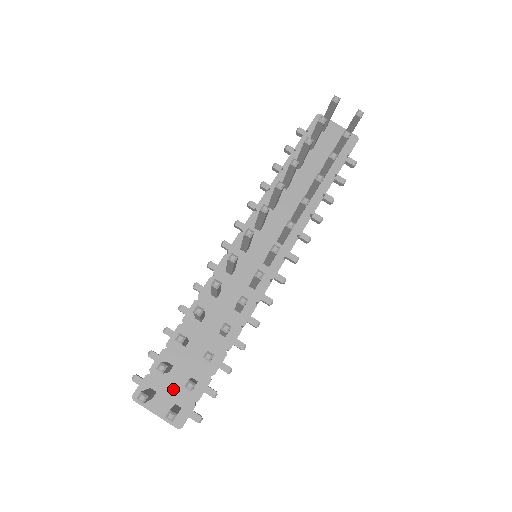
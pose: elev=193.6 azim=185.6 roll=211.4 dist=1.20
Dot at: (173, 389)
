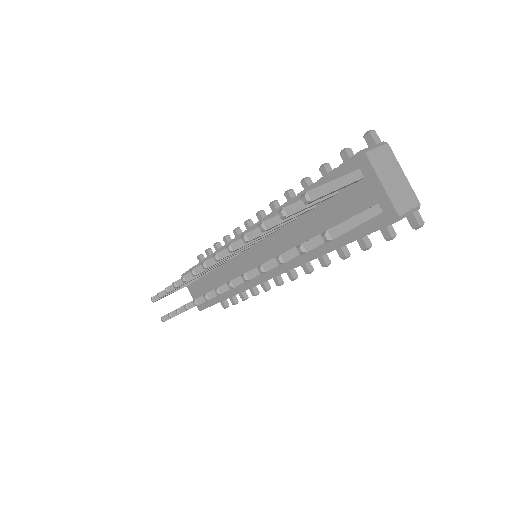
Dot at: (198, 290)
